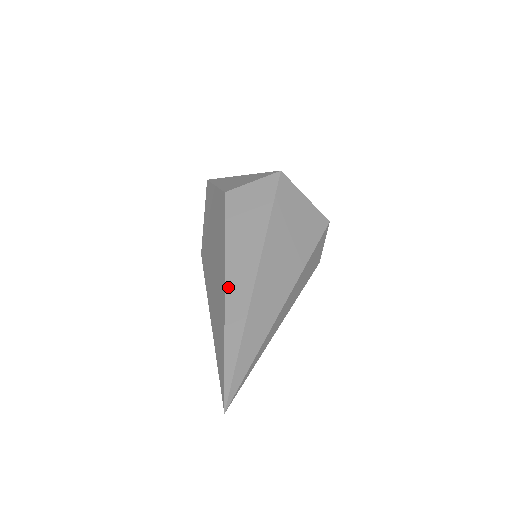
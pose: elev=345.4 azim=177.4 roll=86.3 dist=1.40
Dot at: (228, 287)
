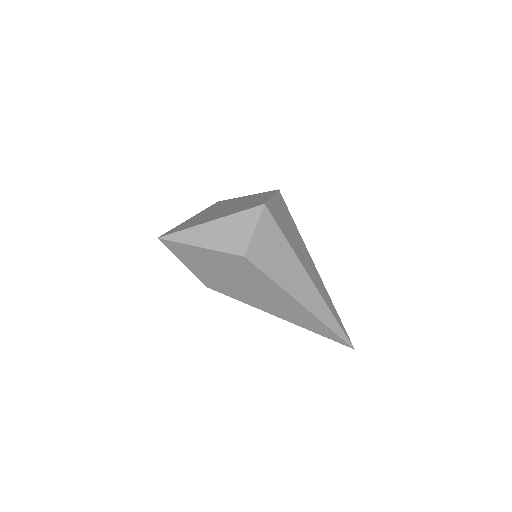
Dot at: (306, 305)
